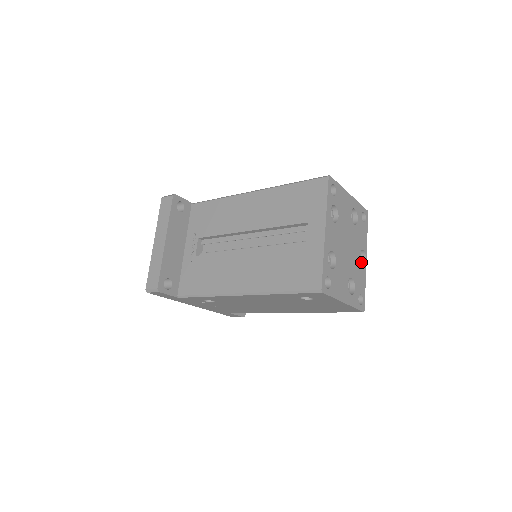
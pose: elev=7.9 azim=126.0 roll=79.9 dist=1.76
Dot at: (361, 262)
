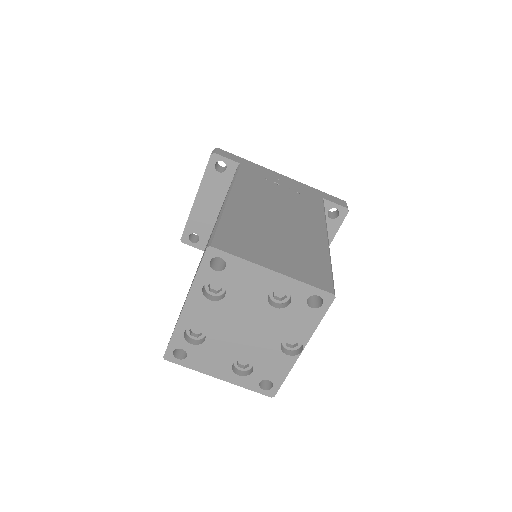
Dot at: (300, 347)
